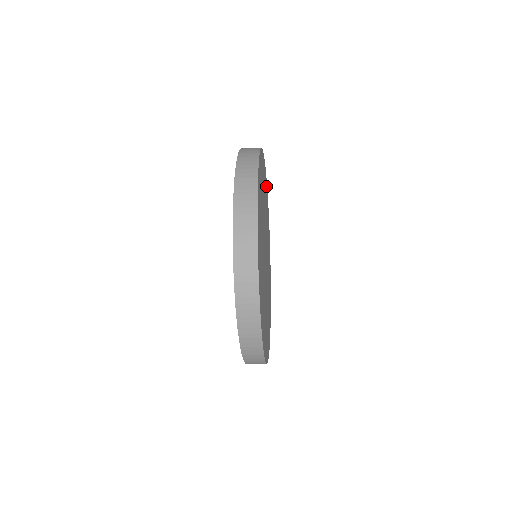
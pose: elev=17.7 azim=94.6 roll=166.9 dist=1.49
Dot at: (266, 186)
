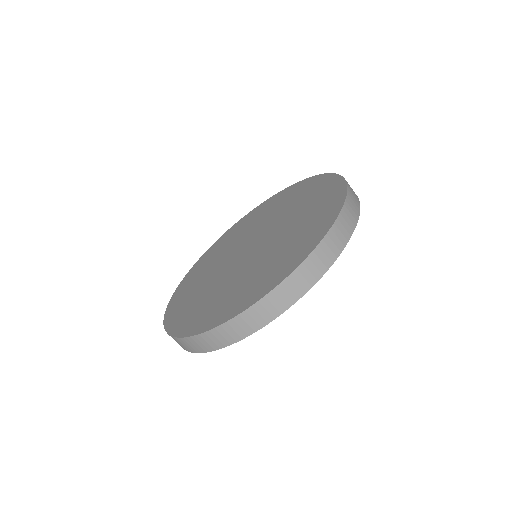
Dot at: occluded
